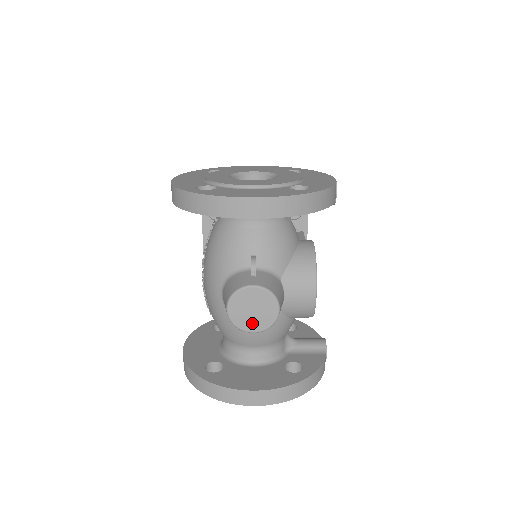
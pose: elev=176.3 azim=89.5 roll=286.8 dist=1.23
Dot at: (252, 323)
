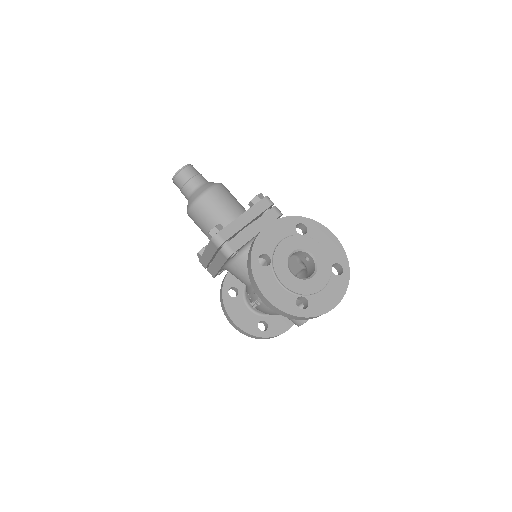
Dot at: occluded
